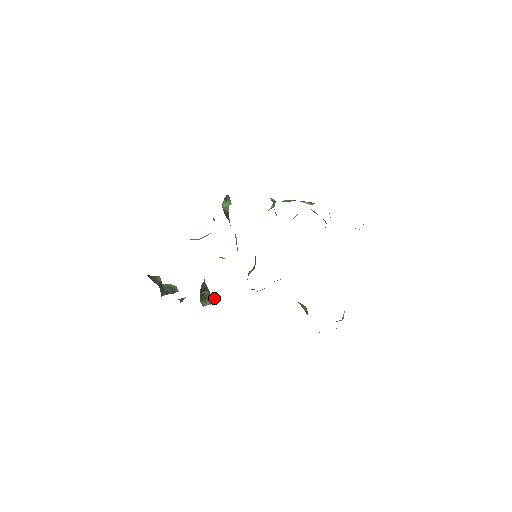
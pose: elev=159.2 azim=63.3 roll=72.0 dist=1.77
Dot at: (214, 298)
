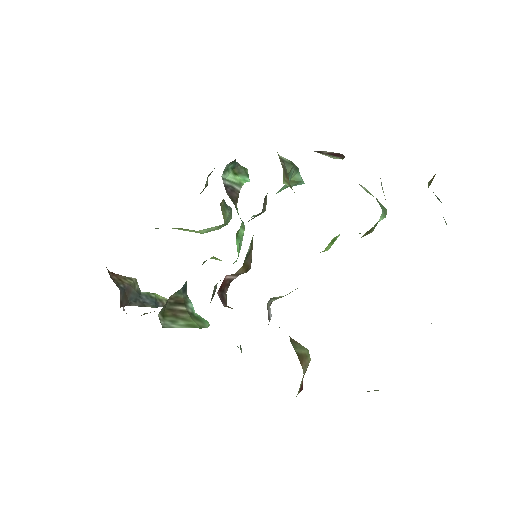
Dot at: (200, 320)
